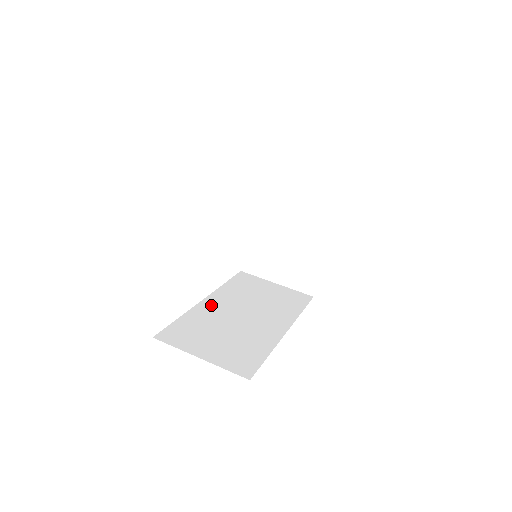
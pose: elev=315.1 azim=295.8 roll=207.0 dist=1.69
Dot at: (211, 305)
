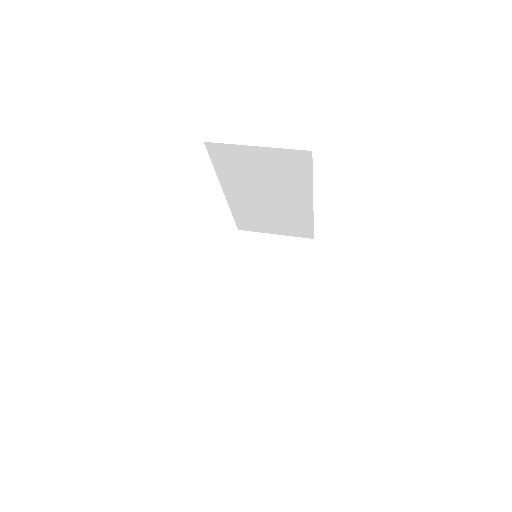
Dot at: occluded
